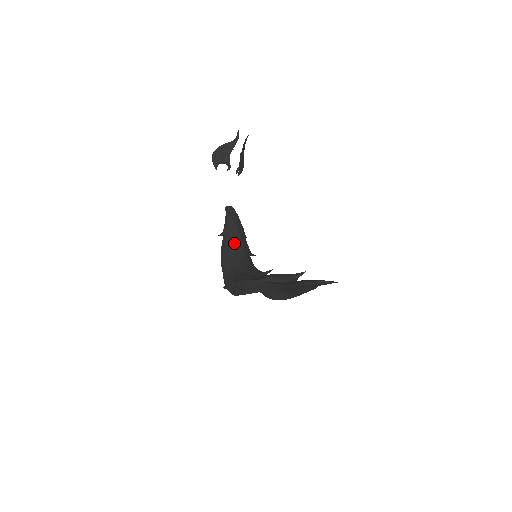
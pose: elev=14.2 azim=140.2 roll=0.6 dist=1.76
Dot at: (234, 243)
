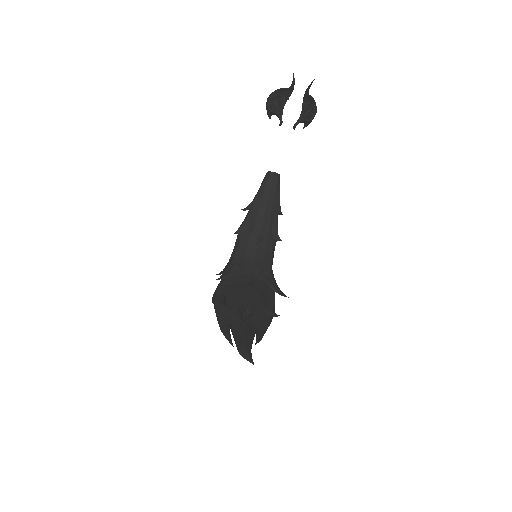
Dot at: (253, 225)
